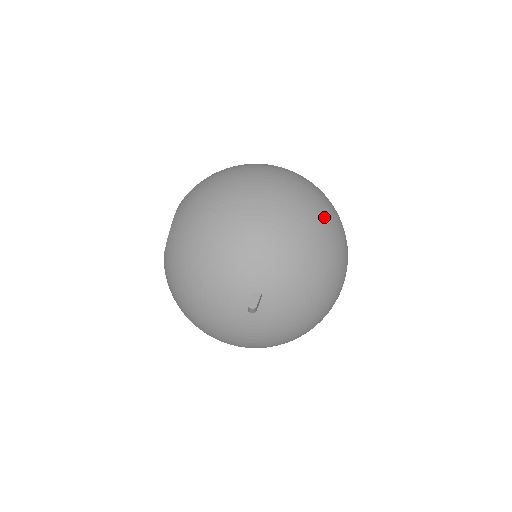
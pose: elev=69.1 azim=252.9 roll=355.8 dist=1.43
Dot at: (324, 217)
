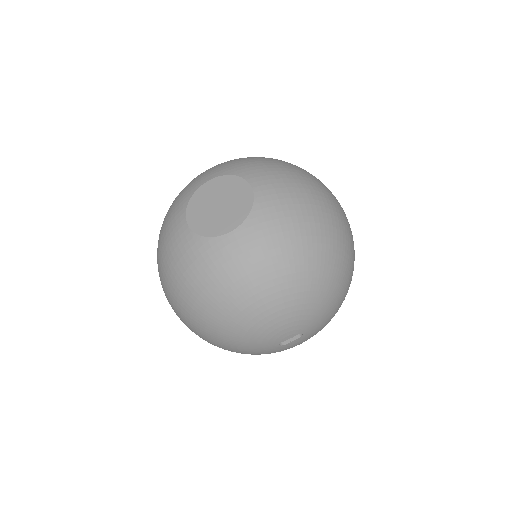
Dot at: occluded
